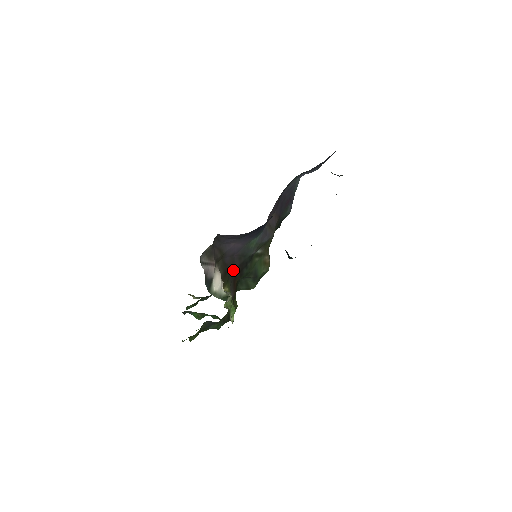
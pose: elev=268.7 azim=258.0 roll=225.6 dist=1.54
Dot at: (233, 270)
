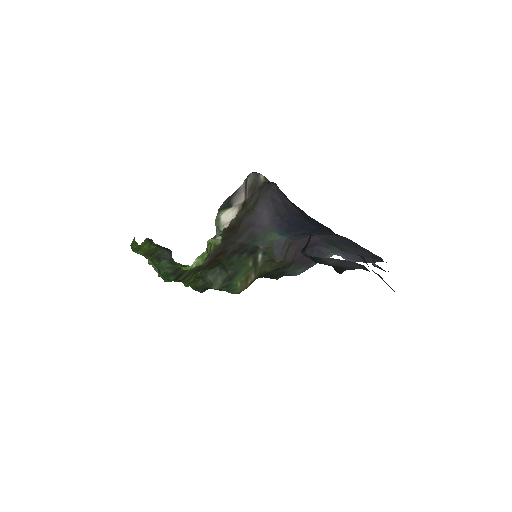
Dot at: (234, 240)
